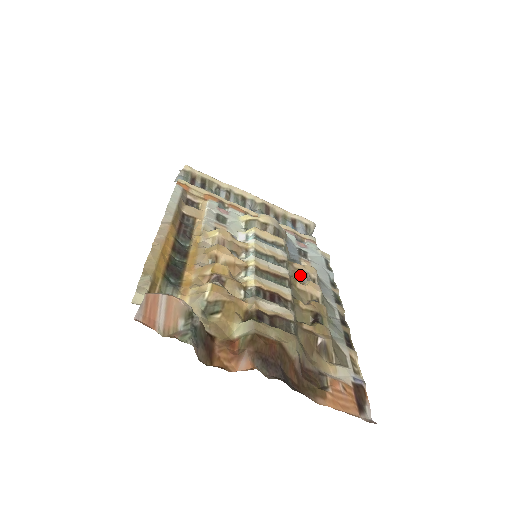
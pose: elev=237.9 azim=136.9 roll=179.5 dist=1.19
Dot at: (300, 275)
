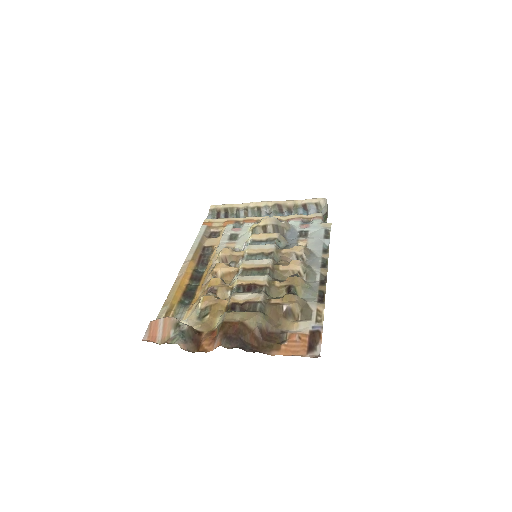
Dot at: (289, 257)
